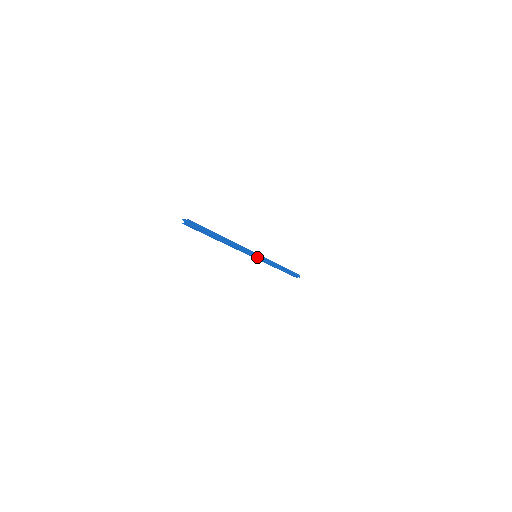
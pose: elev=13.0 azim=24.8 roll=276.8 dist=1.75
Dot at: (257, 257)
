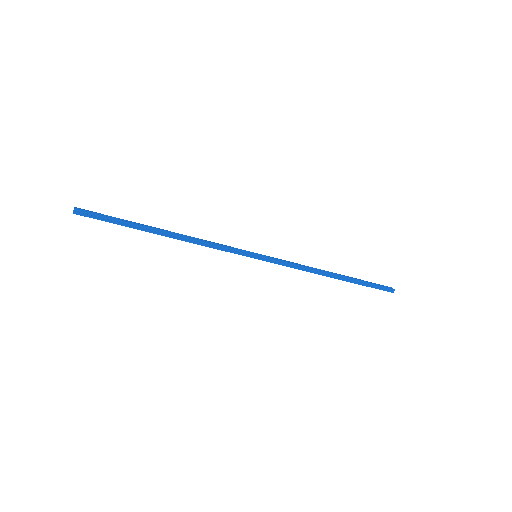
Dot at: (254, 258)
